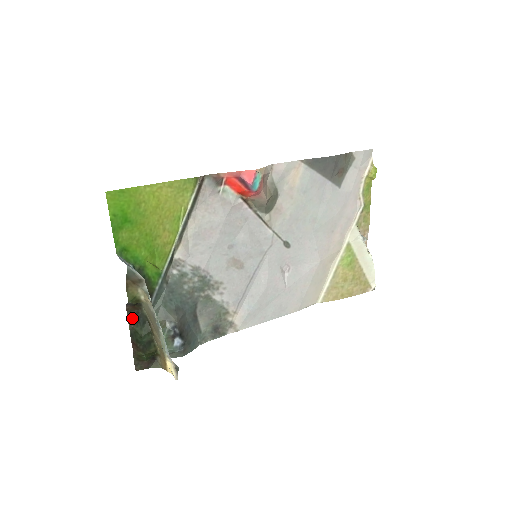
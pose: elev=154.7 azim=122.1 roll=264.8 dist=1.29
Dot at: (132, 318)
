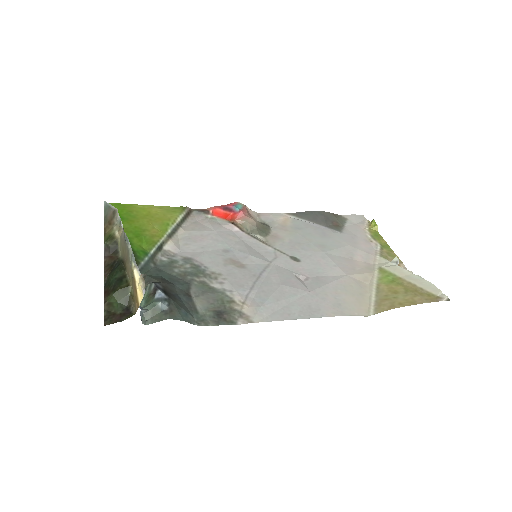
Dot at: (108, 270)
